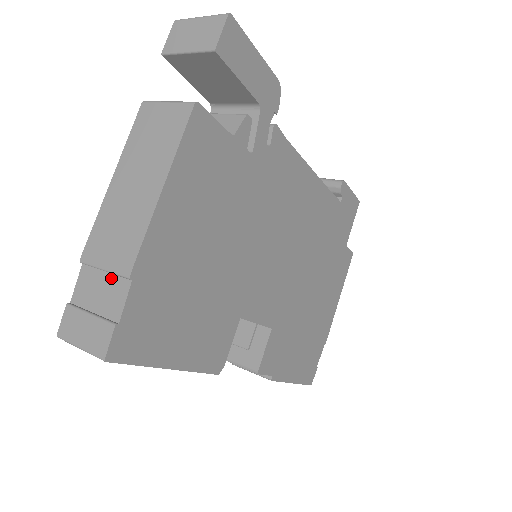
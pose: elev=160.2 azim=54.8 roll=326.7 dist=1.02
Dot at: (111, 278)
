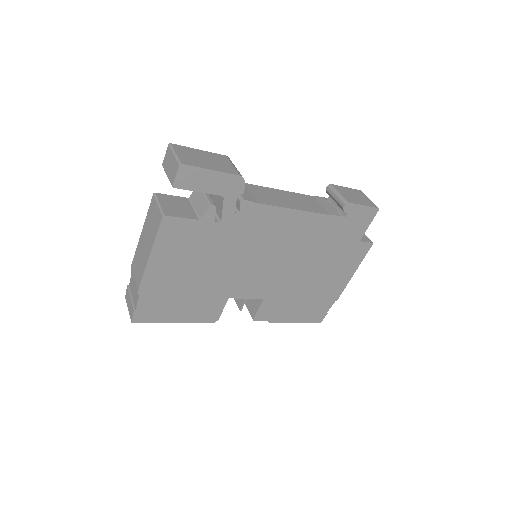
Dot at: occluded
